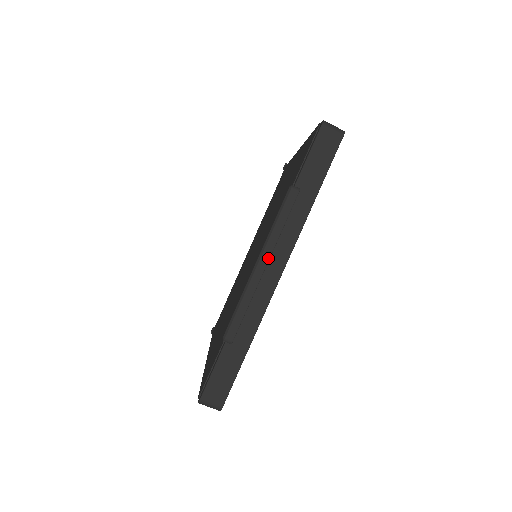
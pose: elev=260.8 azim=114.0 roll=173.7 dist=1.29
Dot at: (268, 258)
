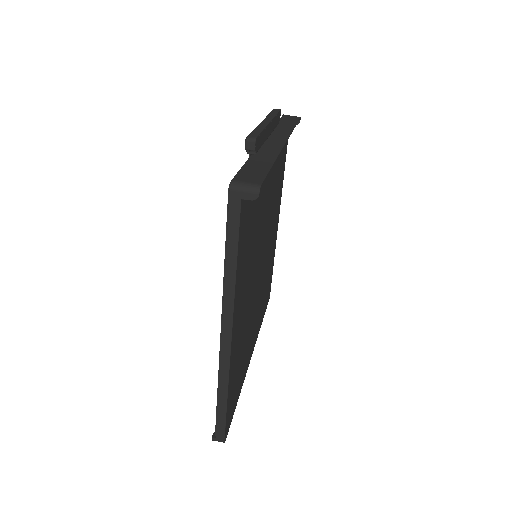
Dot at: (270, 120)
